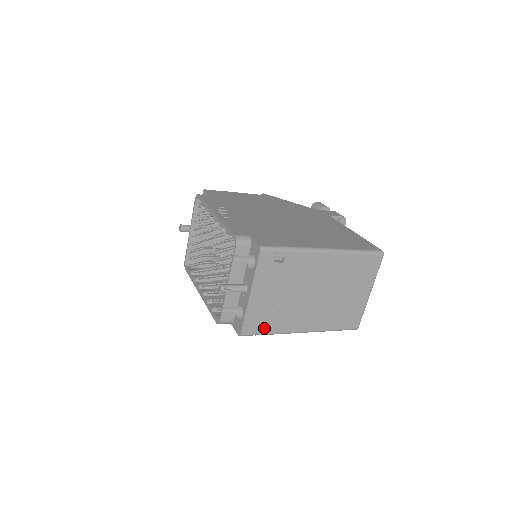
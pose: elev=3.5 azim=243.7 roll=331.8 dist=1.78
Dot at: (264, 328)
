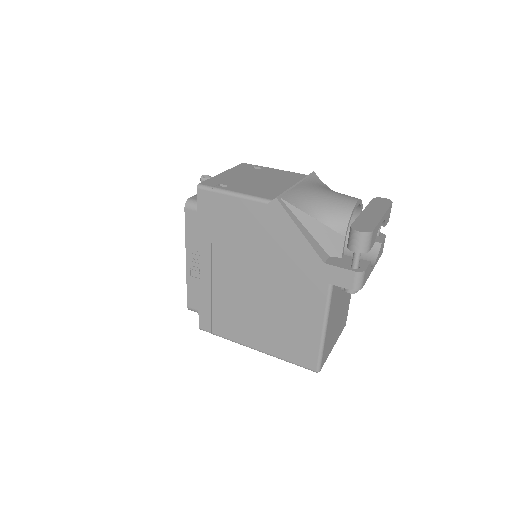
Dot at: occluded
